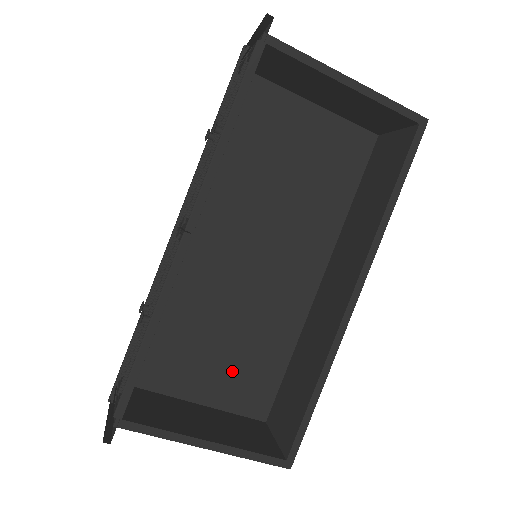
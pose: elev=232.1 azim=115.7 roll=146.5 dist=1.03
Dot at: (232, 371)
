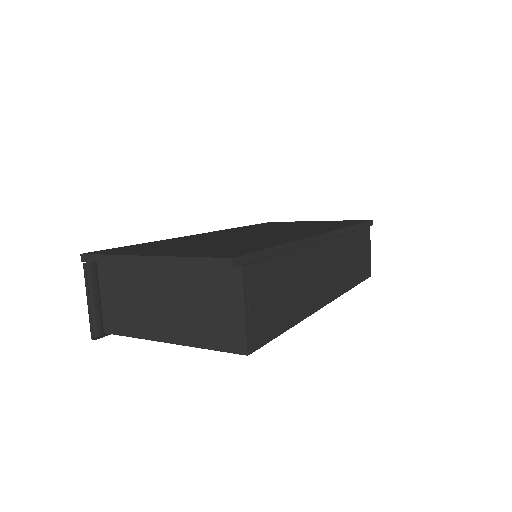
Dot at: occluded
